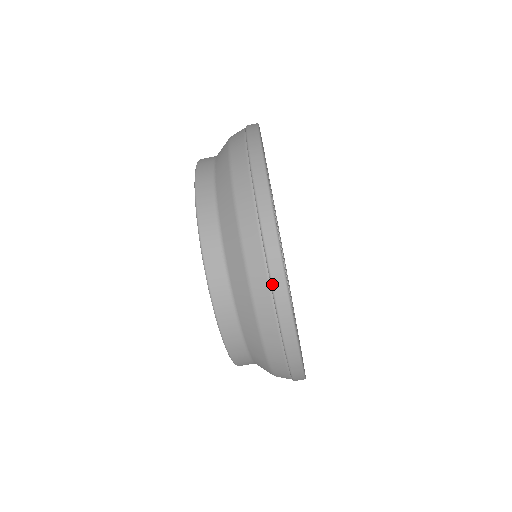
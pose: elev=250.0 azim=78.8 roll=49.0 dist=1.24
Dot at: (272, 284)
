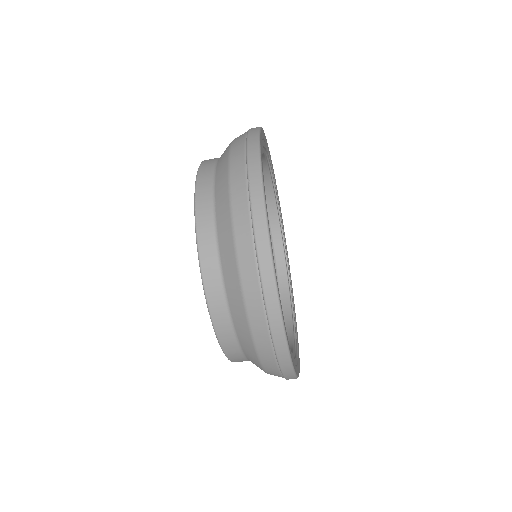
Dot at: (270, 325)
